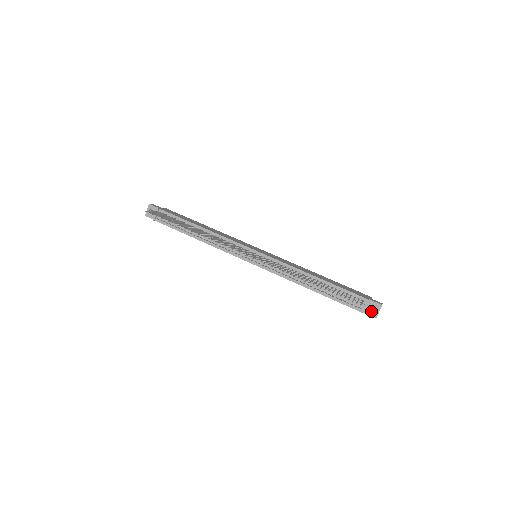
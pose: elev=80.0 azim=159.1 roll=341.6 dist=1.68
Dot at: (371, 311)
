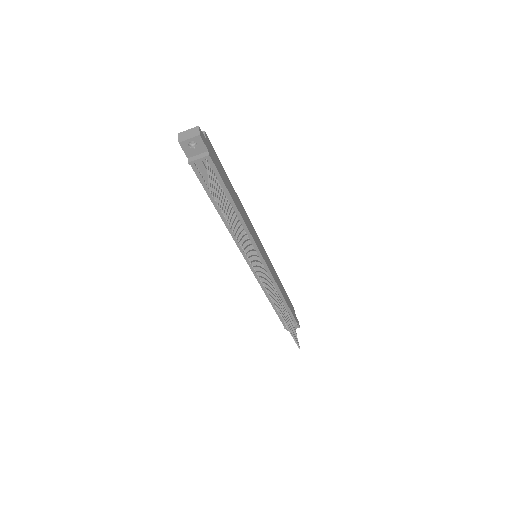
Dot at: occluded
